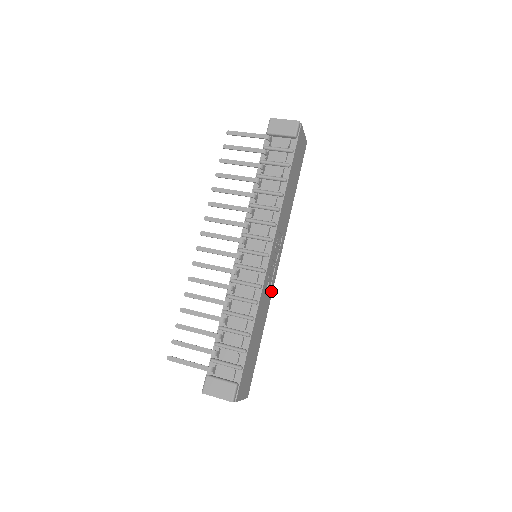
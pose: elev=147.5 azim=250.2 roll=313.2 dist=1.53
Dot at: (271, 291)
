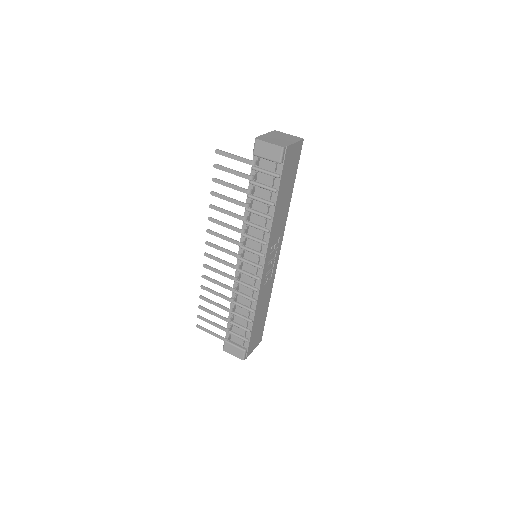
Dot at: (273, 276)
